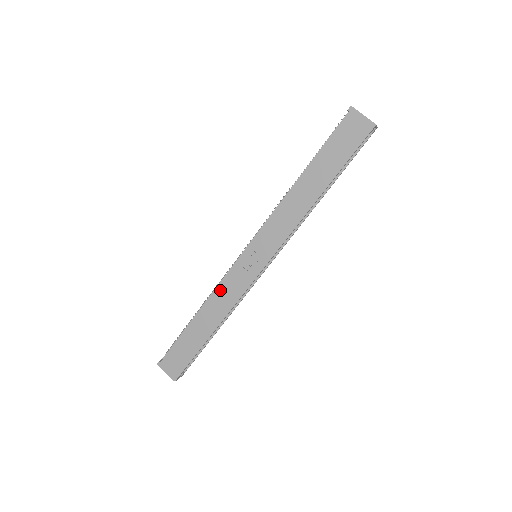
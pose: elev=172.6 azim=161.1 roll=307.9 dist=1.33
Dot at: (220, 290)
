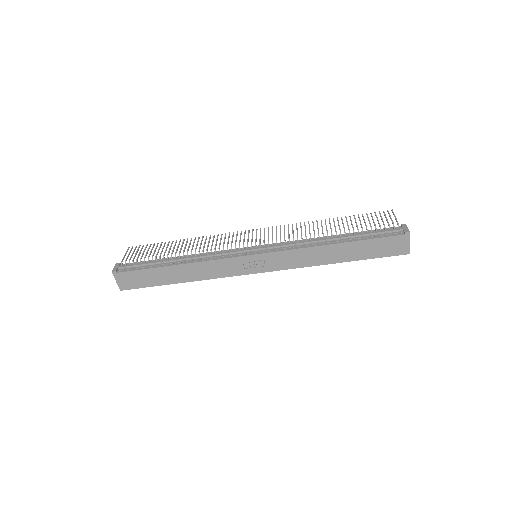
Dot at: (212, 263)
